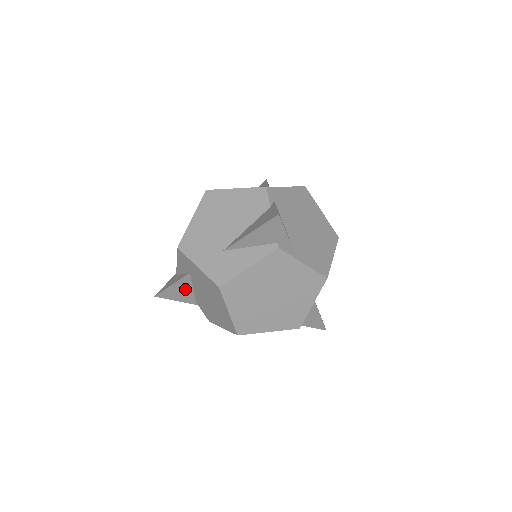
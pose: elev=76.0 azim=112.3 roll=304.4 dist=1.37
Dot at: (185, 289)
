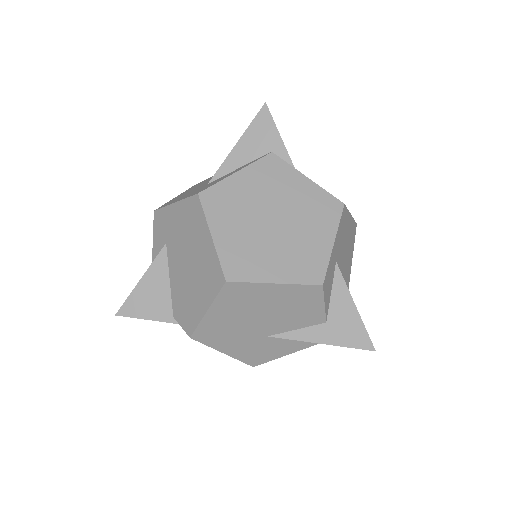
Dot at: (159, 285)
